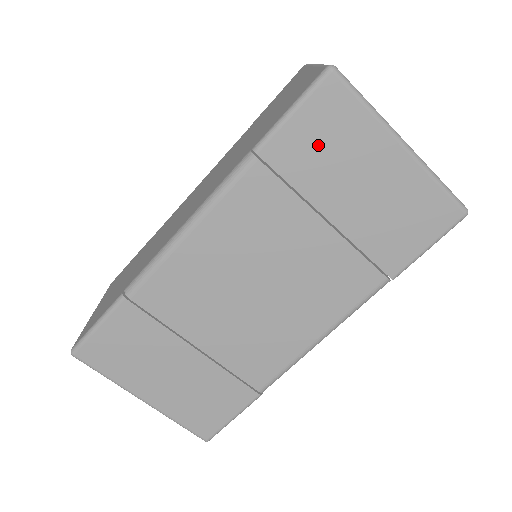
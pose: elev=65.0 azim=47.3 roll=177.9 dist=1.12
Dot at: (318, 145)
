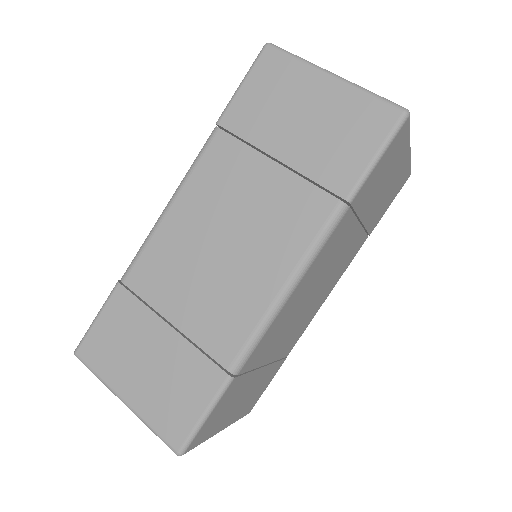
Dot at: (380, 175)
